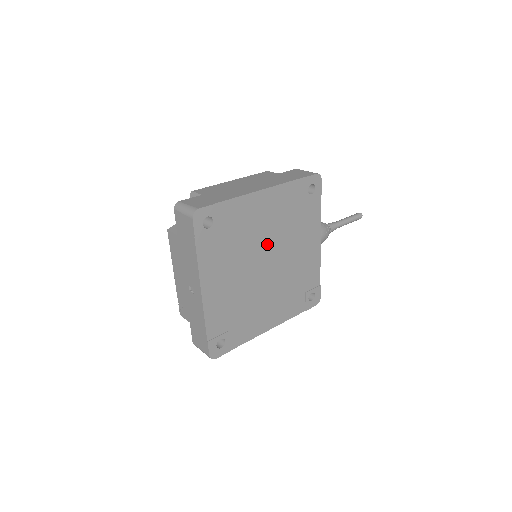
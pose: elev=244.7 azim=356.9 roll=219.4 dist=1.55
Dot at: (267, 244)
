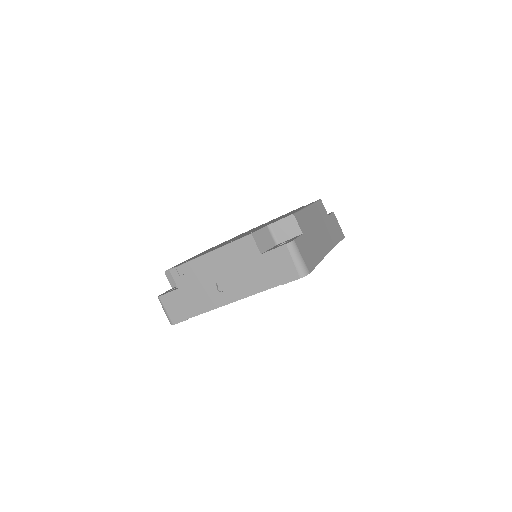
Dot at: occluded
